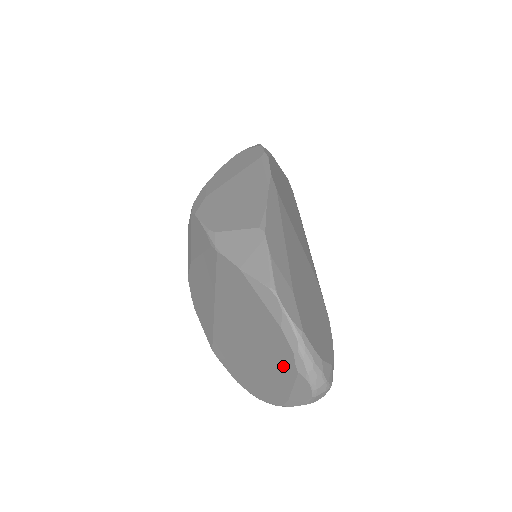
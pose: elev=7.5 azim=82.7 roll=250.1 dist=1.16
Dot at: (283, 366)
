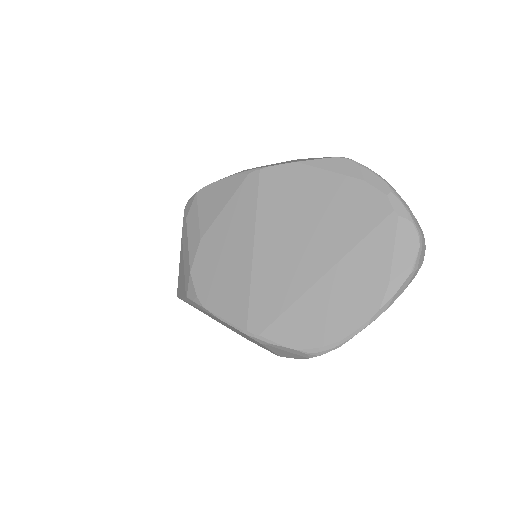
Dot at: (376, 228)
